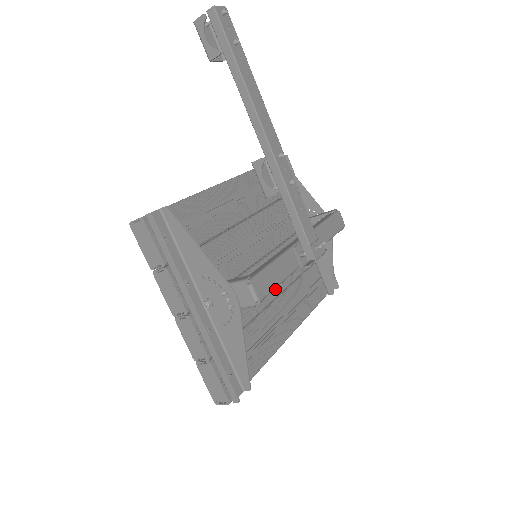
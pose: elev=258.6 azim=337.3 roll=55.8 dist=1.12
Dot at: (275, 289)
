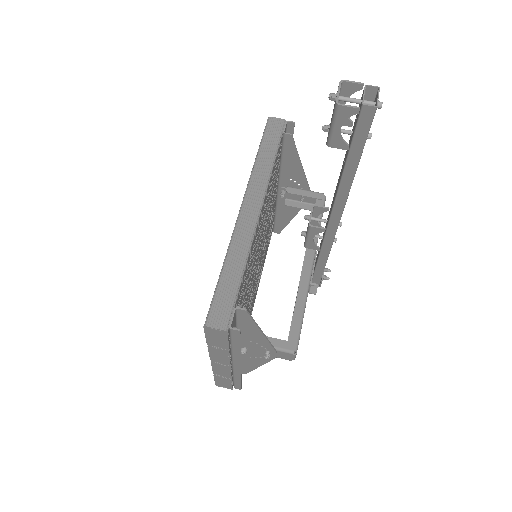
Dot at: (258, 272)
